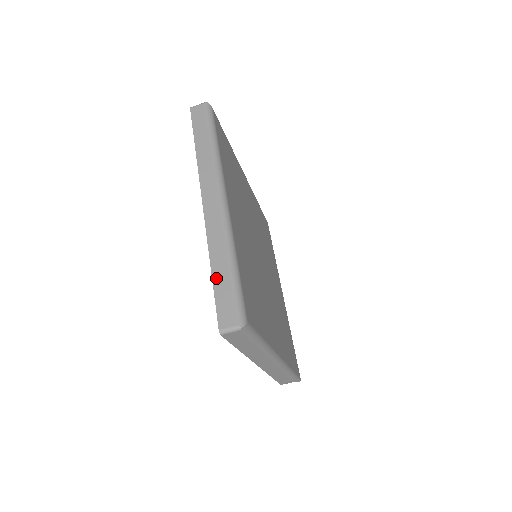
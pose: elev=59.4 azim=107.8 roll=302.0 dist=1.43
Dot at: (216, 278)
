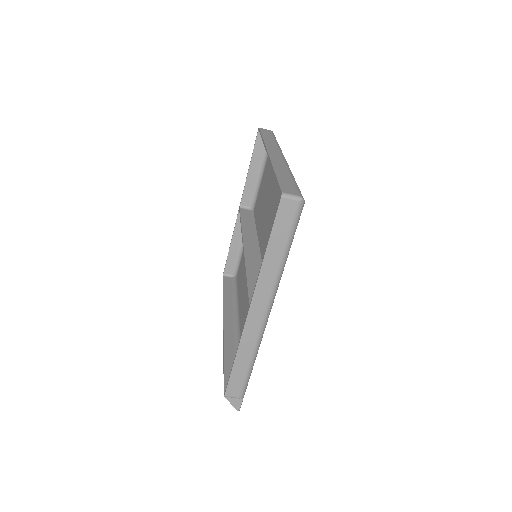
Dot at: (280, 176)
